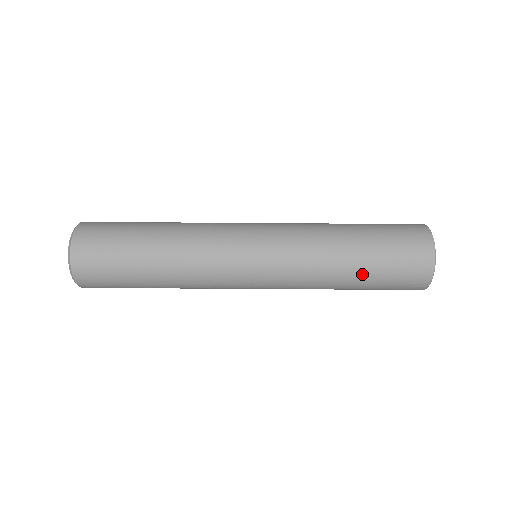
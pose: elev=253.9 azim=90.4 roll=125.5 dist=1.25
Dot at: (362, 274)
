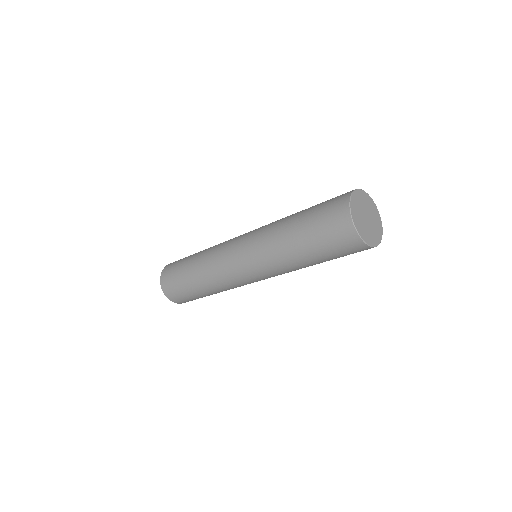
Dot at: occluded
